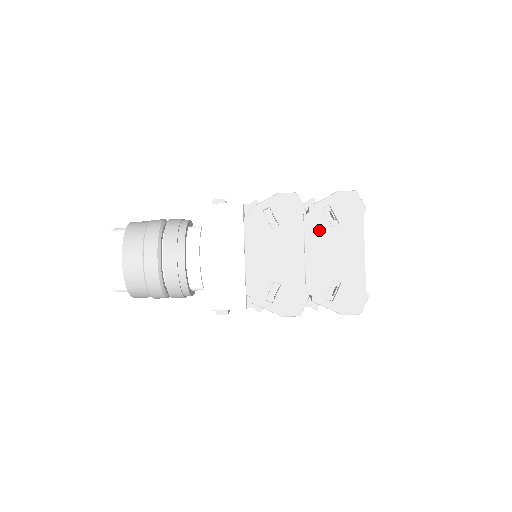
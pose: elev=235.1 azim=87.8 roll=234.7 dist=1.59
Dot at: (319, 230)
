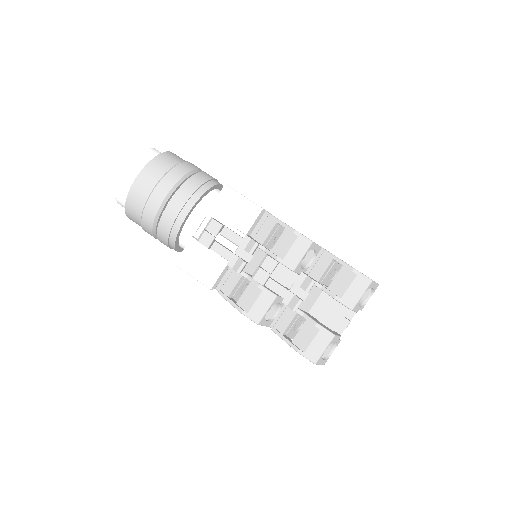
Dot at: occluded
